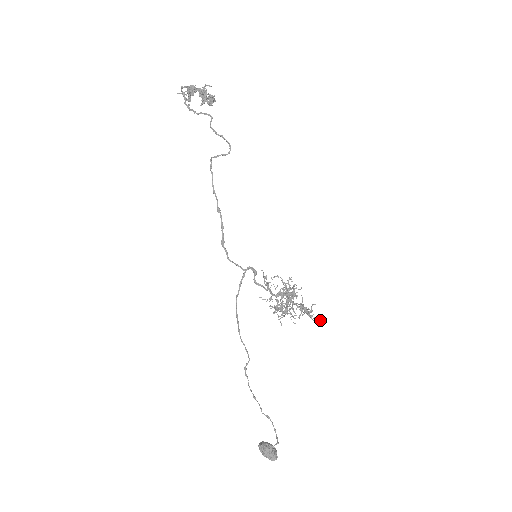
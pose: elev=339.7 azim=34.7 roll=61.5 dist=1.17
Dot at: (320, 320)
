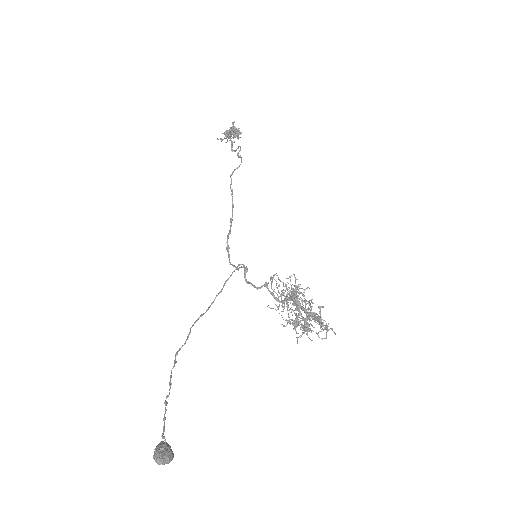
Dot at: (332, 329)
